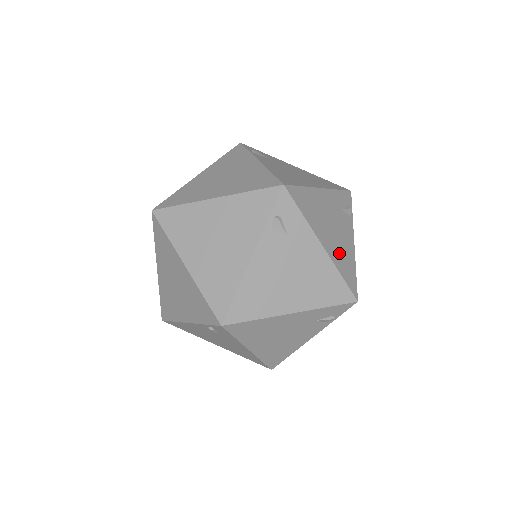
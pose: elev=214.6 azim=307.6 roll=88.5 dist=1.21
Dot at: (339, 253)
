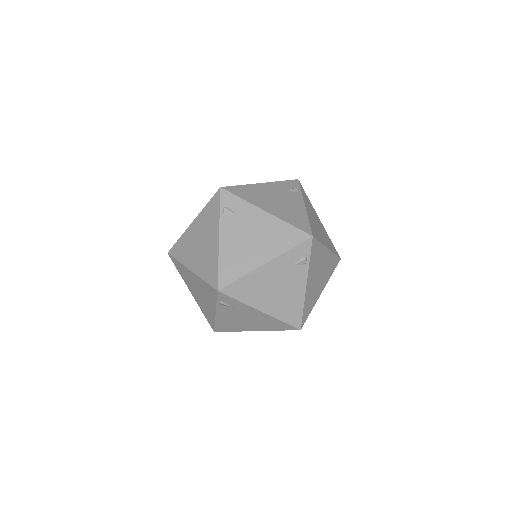
Dot at: (286, 213)
